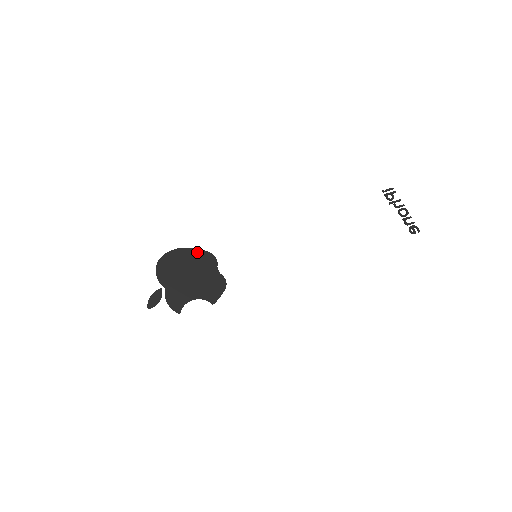
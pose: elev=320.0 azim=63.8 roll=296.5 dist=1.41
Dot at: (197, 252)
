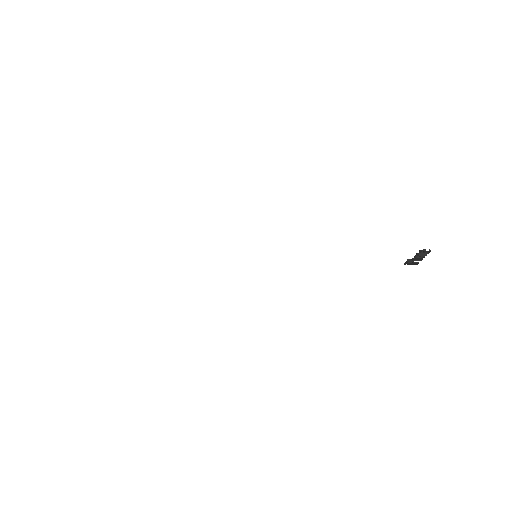
Dot at: occluded
